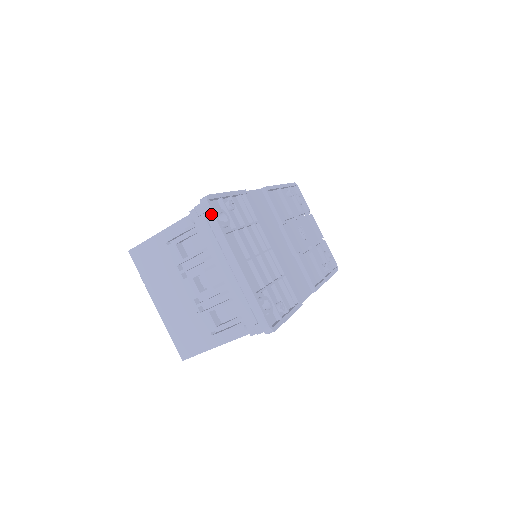
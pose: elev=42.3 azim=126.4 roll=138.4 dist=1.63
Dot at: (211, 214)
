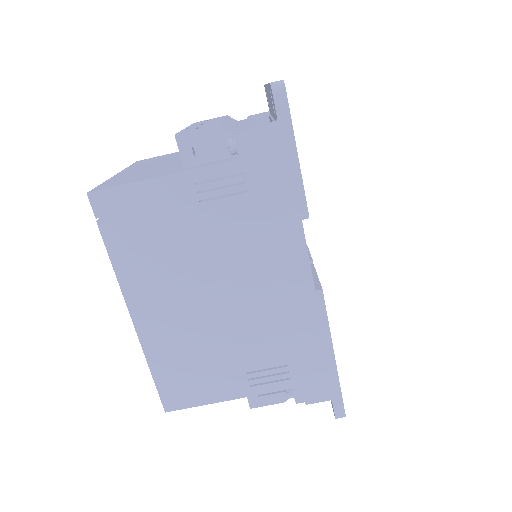
Dot at: occluded
